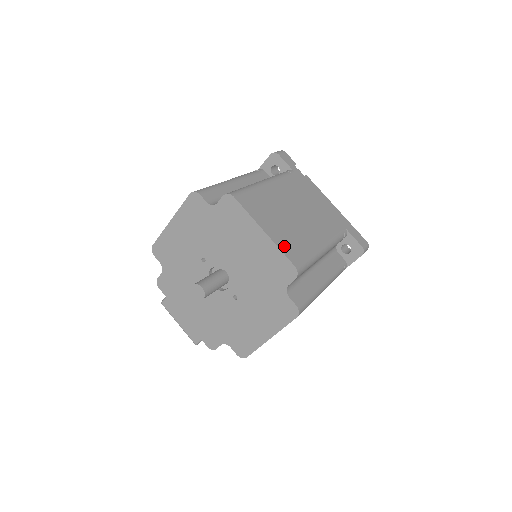
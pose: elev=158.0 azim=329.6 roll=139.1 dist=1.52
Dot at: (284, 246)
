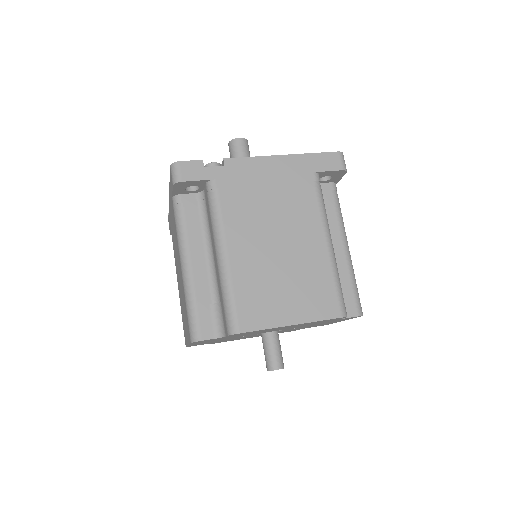
Dot at: (315, 311)
